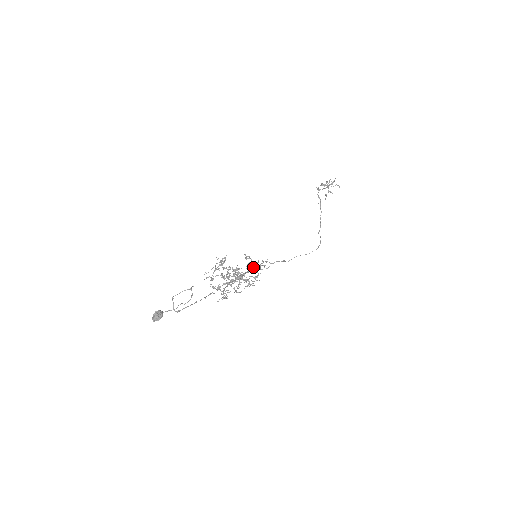
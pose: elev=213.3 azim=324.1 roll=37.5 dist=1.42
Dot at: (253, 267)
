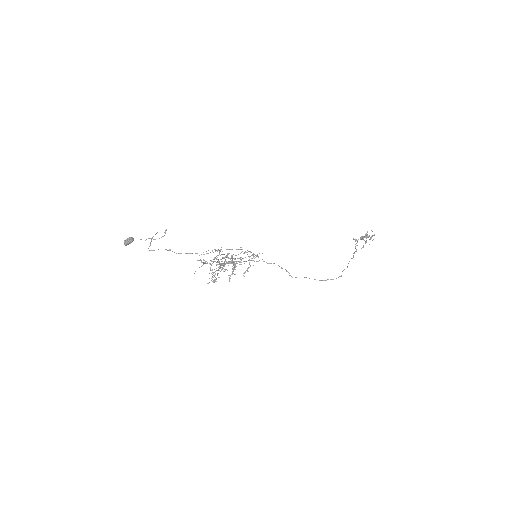
Dot at: occluded
